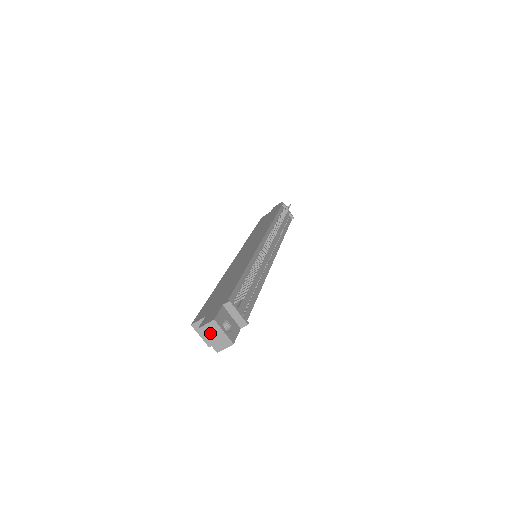
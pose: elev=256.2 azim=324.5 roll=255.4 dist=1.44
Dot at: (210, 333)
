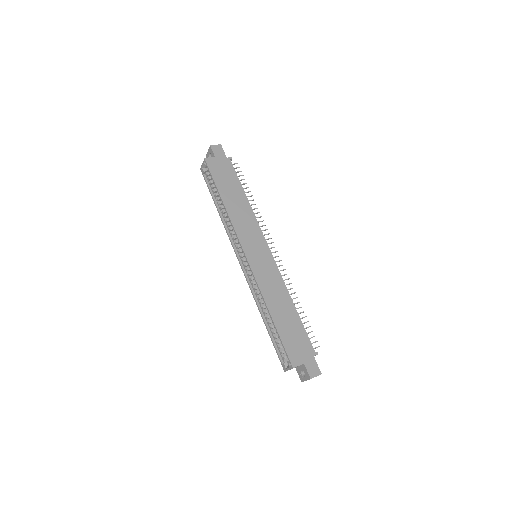
Dot at: occluded
